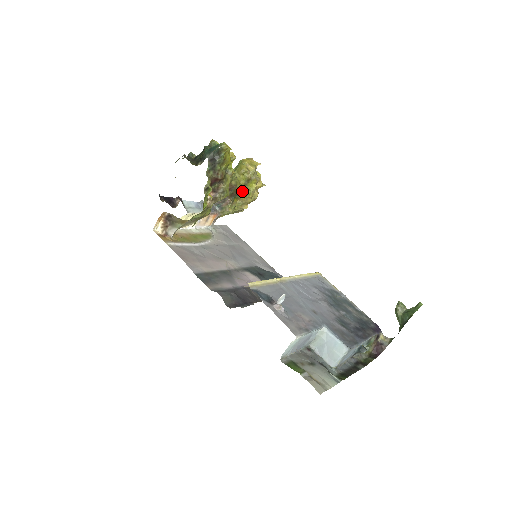
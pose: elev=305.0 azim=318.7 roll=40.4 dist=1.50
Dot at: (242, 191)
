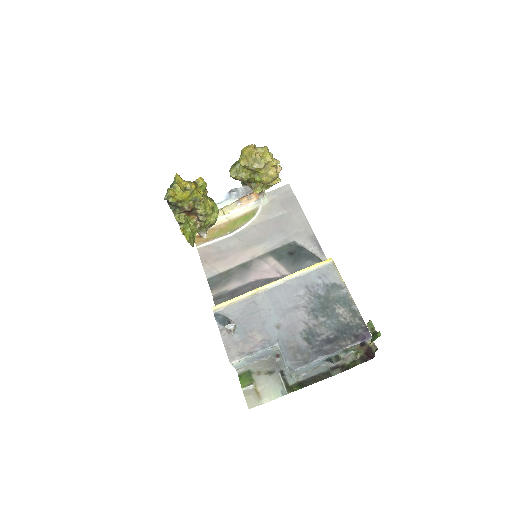
Dot at: (253, 180)
